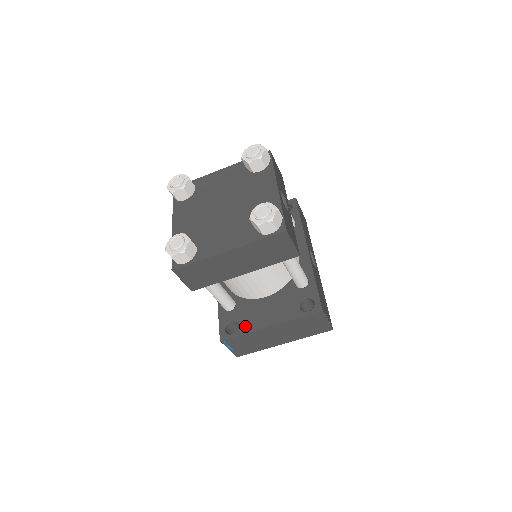
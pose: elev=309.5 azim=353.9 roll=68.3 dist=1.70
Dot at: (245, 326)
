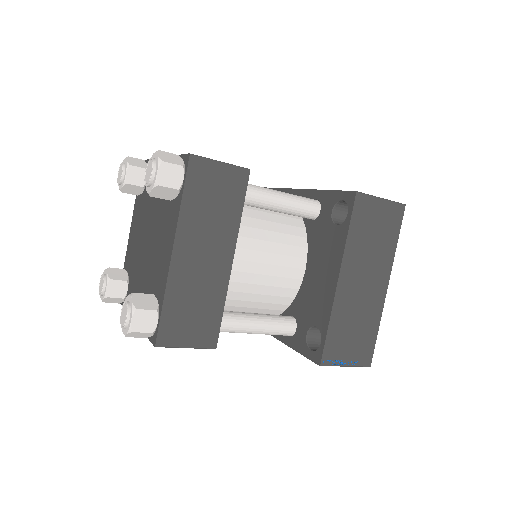
Dot at: (321, 317)
